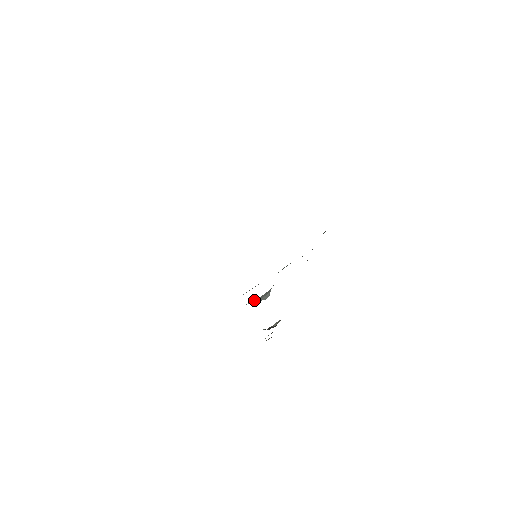
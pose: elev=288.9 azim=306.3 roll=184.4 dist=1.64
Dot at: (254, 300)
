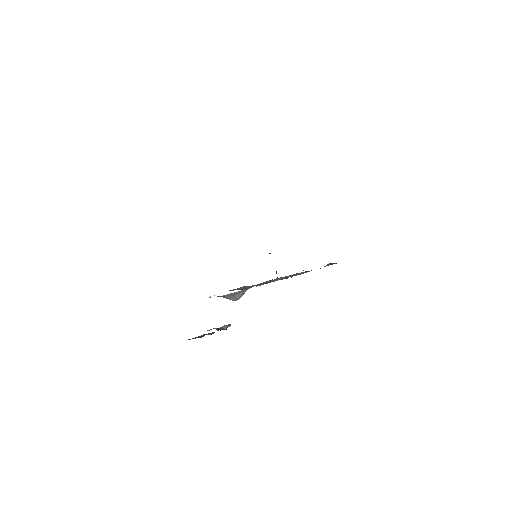
Dot at: (222, 296)
